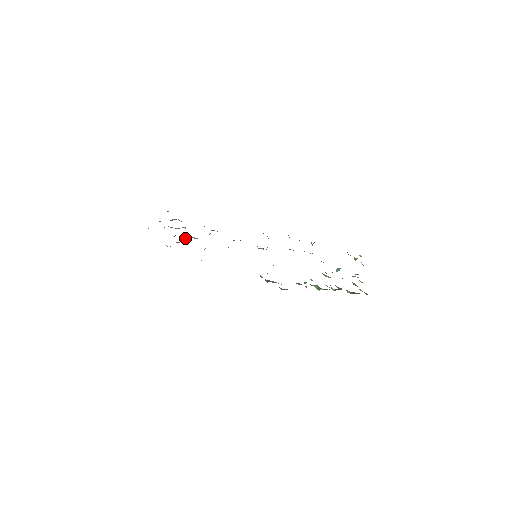
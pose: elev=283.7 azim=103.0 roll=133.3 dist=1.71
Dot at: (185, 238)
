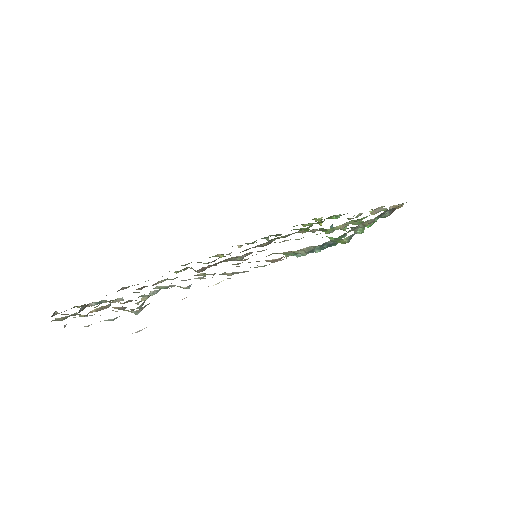
Dot at: (143, 297)
